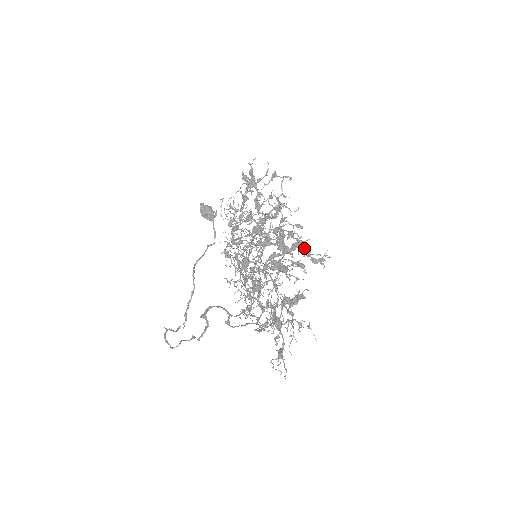
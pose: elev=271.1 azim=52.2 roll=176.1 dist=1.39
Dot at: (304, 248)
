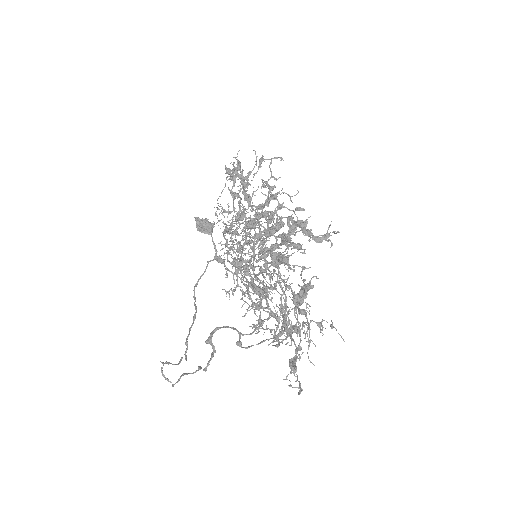
Dot at: (303, 228)
